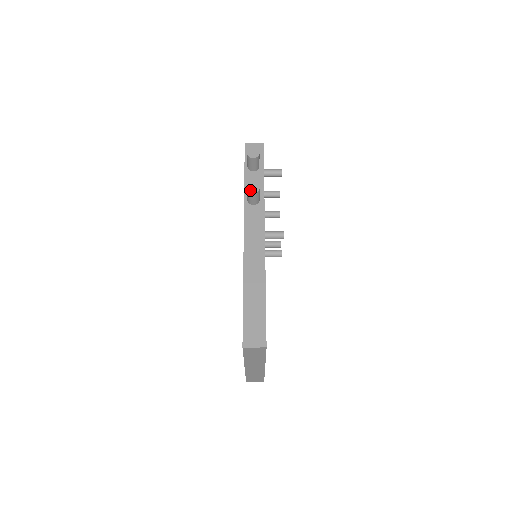
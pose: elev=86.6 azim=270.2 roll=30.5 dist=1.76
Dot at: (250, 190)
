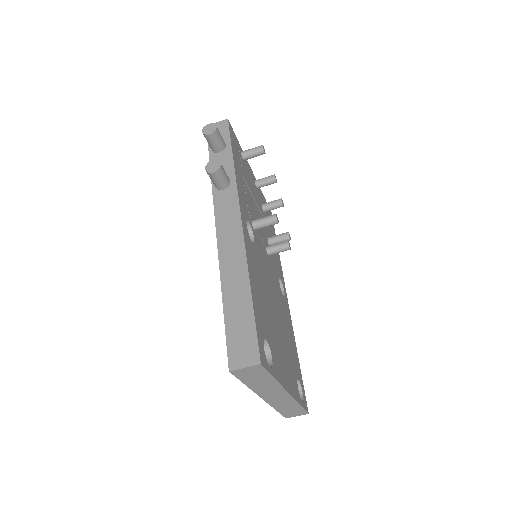
Dot at: (209, 170)
